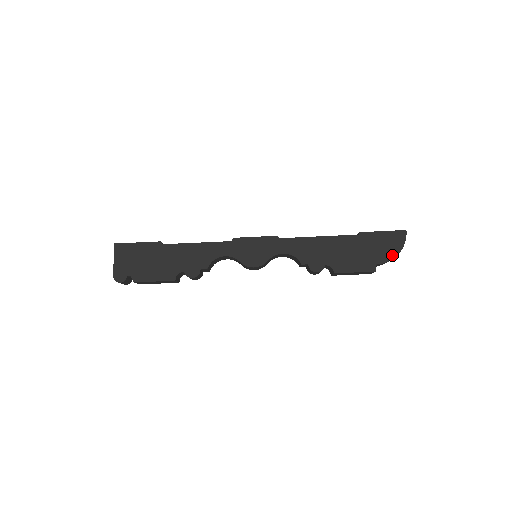
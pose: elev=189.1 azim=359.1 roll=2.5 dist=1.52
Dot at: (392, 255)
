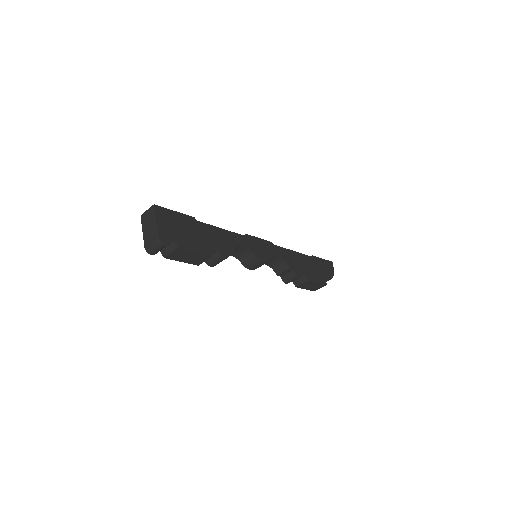
Dot at: (331, 276)
